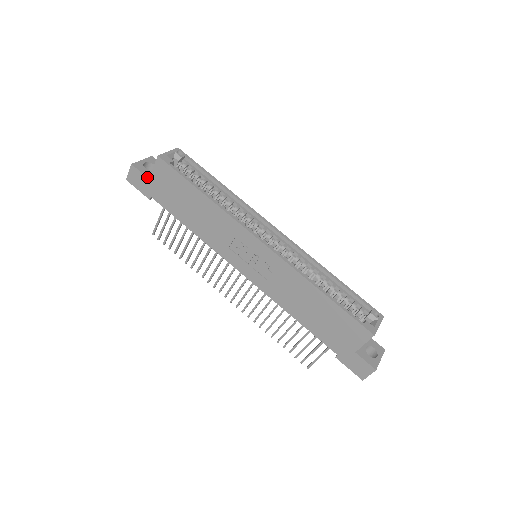
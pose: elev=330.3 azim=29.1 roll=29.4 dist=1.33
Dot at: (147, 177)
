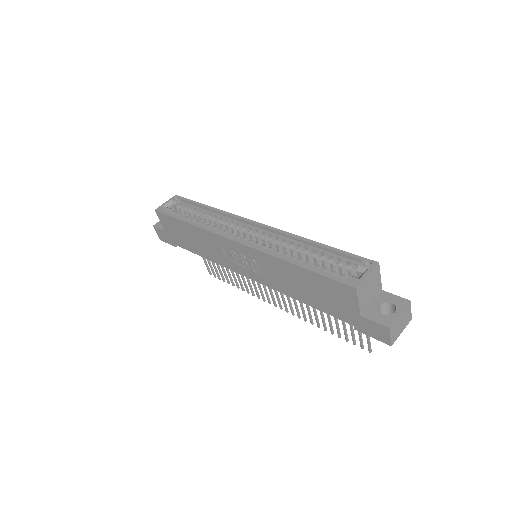
Dot at: (163, 230)
